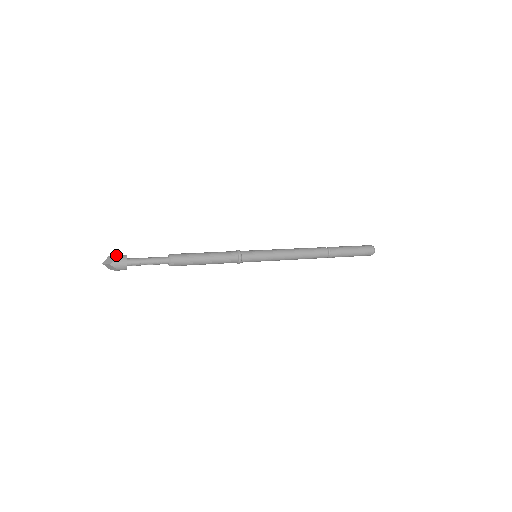
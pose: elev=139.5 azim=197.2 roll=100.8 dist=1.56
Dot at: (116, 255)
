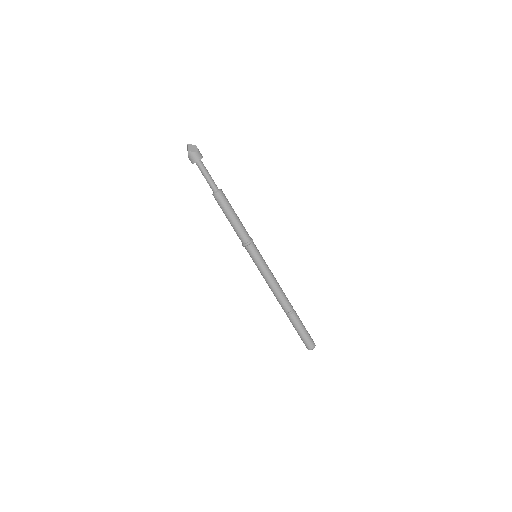
Dot at: (198, 151)
